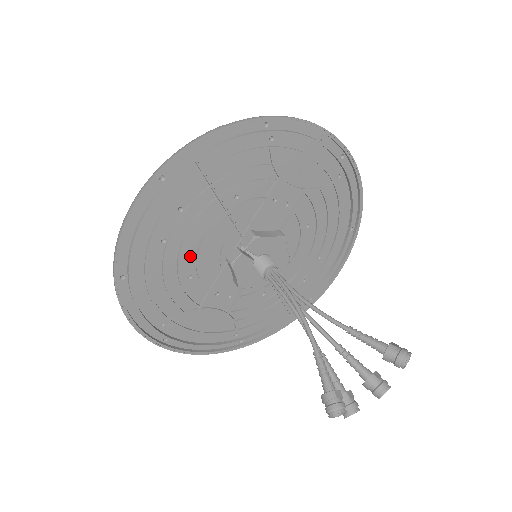
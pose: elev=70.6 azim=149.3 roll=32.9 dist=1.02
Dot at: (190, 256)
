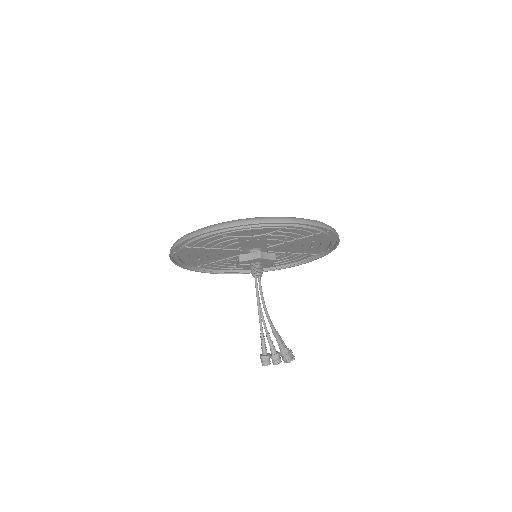
Dot at: (219, 258)
